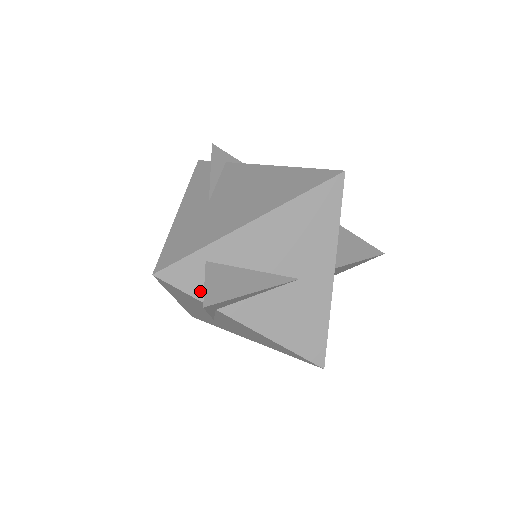
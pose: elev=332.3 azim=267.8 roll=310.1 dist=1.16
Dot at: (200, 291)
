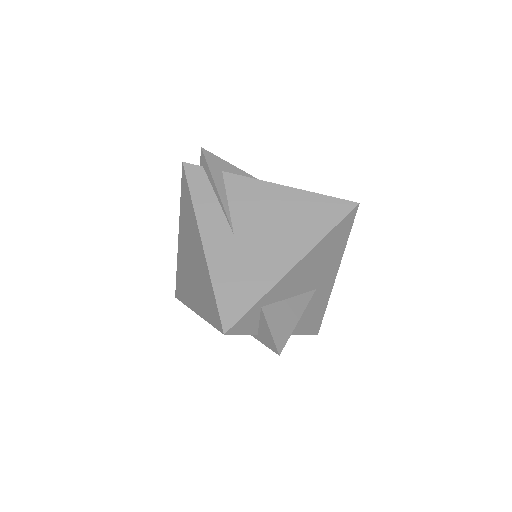
Dot at: (254, 328)
